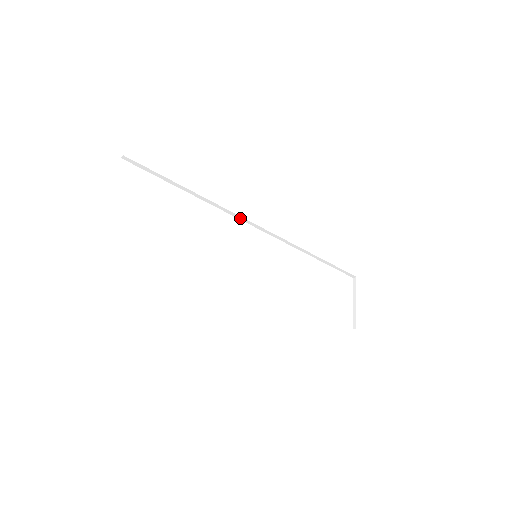
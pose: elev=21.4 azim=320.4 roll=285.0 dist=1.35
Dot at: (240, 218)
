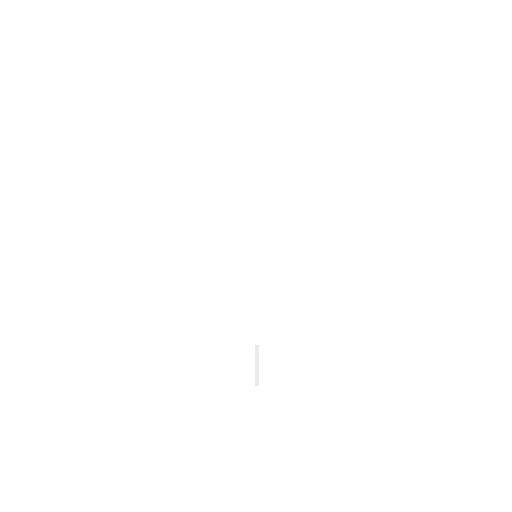
Dot at: (255, 219)
